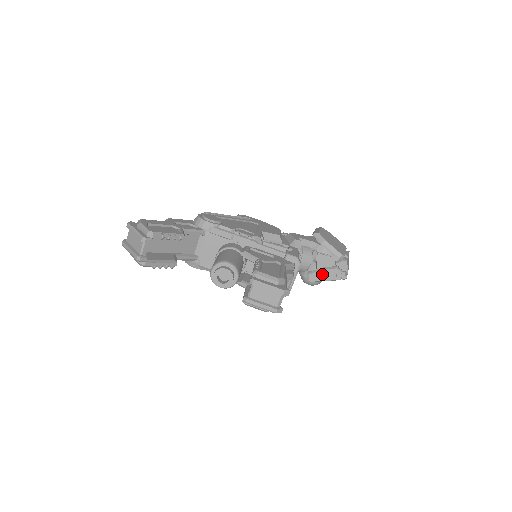
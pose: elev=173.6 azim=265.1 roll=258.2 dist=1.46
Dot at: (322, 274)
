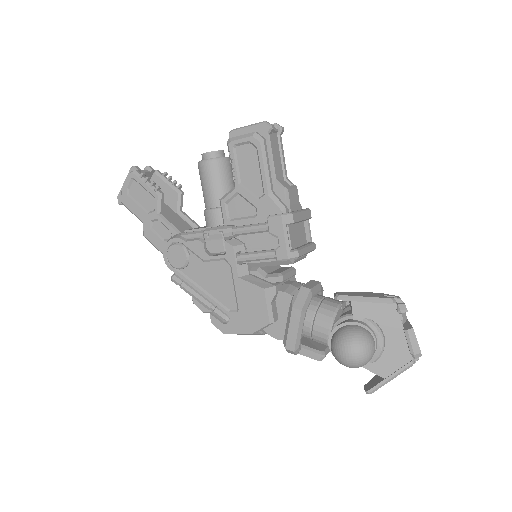
Dot at: (358, 294)
